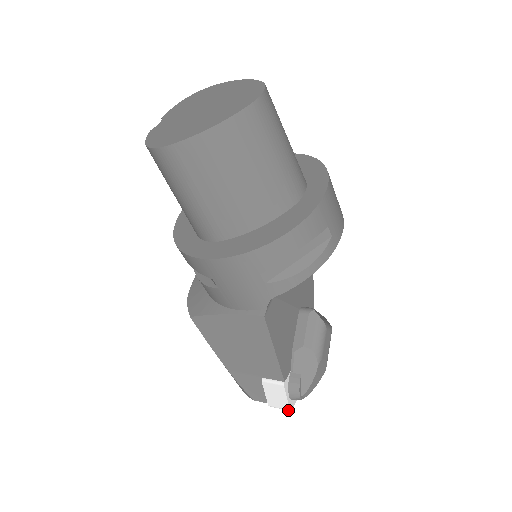
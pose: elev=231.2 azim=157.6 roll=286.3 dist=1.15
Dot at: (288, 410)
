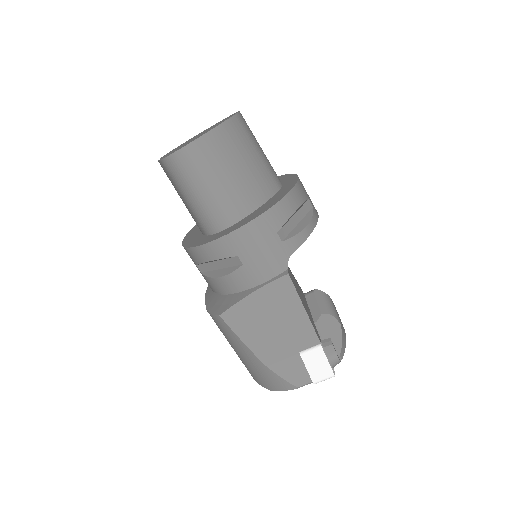
Dot at: (332, 376)
